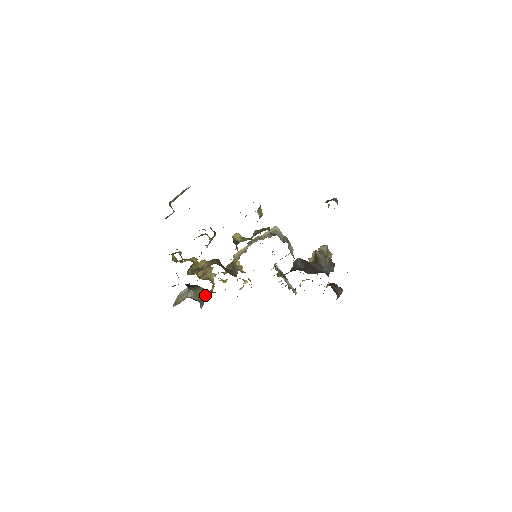
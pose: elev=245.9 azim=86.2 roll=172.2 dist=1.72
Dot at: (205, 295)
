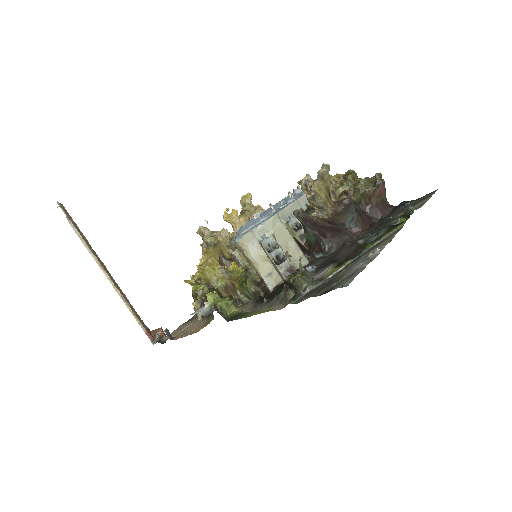
Dot at: occluded
